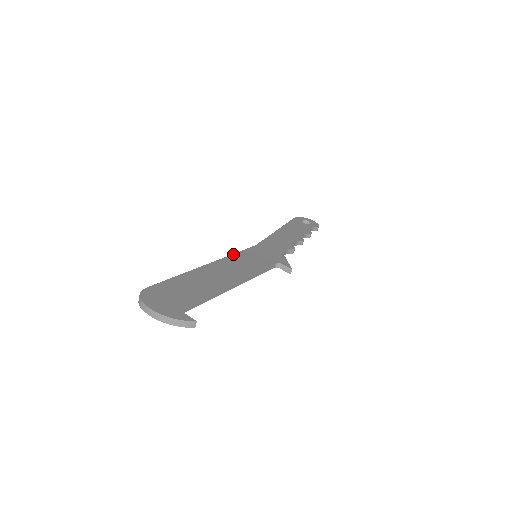
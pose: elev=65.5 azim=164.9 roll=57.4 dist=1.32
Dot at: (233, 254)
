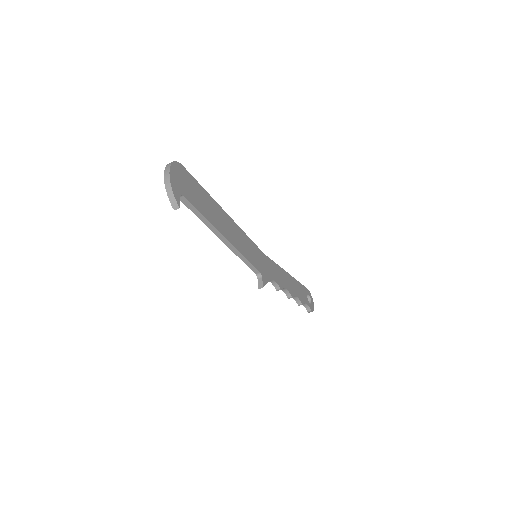
Dot at: occluded
